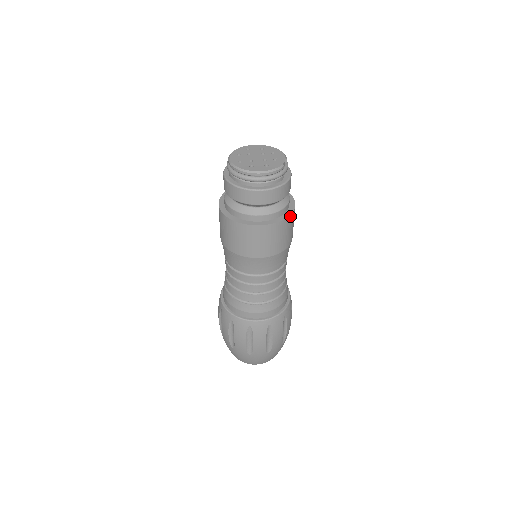
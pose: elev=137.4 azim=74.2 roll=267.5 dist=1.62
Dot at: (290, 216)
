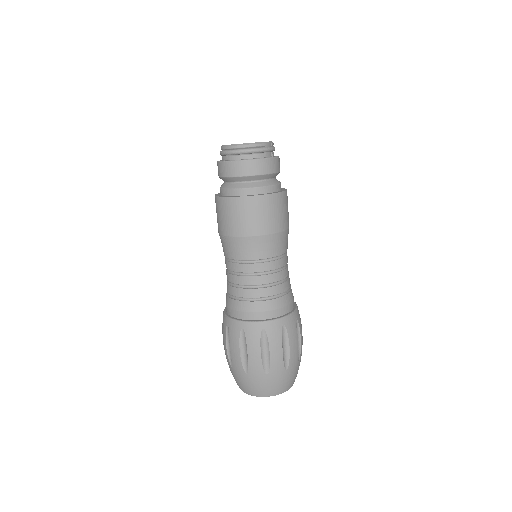
Dot at: (275, 195)
